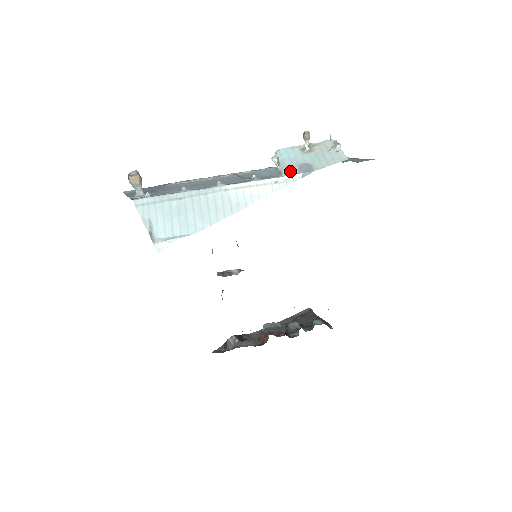
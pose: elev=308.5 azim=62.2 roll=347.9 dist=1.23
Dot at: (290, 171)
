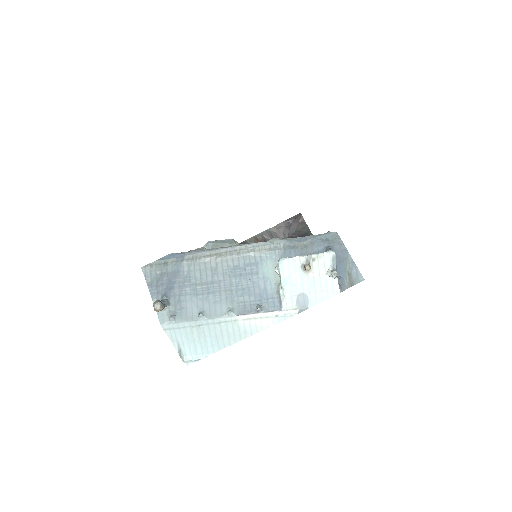
Dot at: (289, 304)
